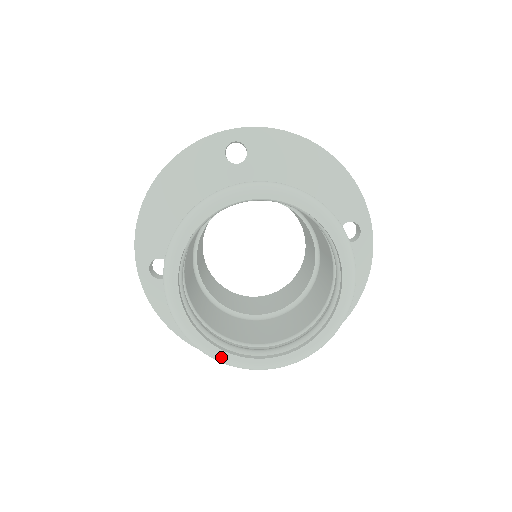
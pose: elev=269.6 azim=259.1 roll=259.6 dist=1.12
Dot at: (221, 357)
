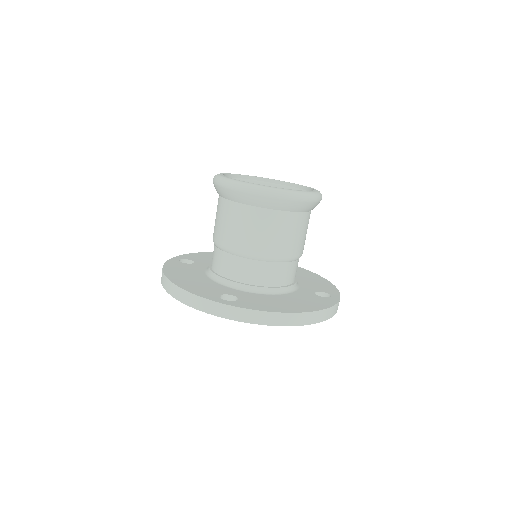
Dot at: (227, 178)
